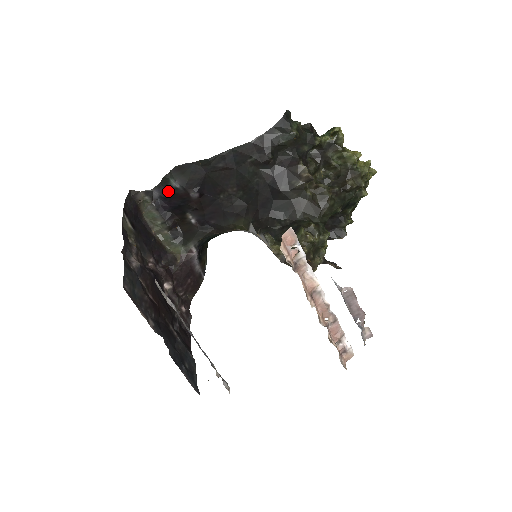
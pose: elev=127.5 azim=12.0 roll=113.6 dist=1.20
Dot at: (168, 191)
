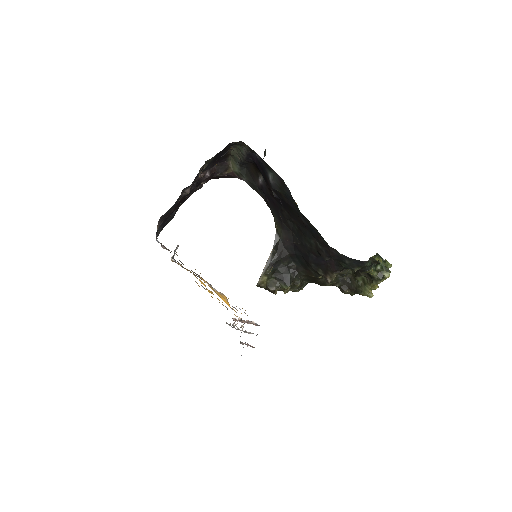
Dot at: (264, 167)
